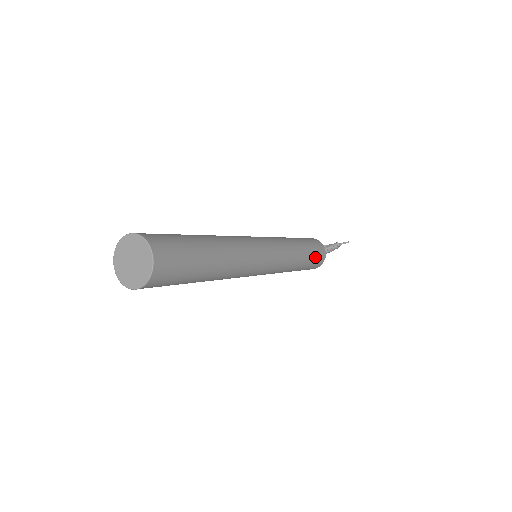
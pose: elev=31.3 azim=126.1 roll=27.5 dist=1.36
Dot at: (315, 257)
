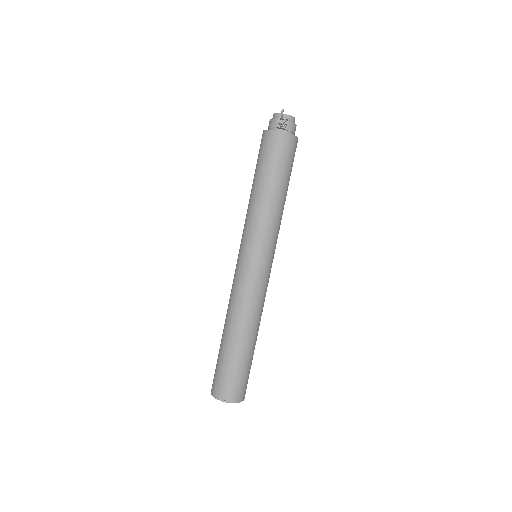
Dot at: (283, 163)
